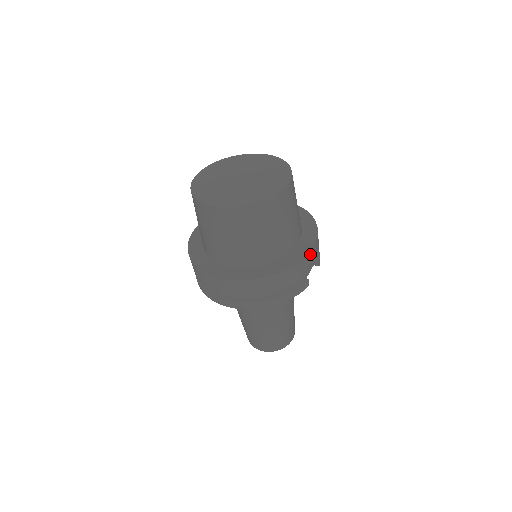
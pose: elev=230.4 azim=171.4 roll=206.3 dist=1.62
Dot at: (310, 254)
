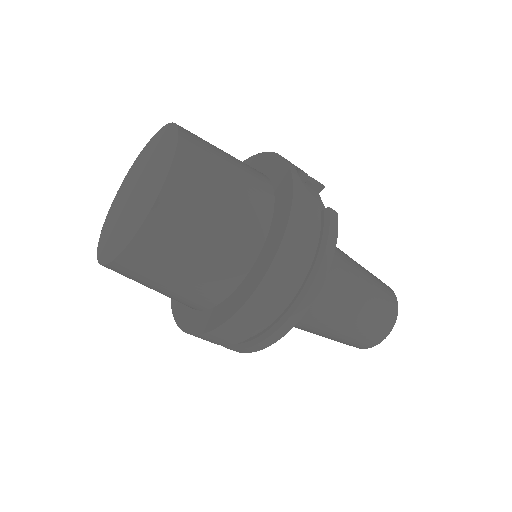
Dot at: (296, 178)
